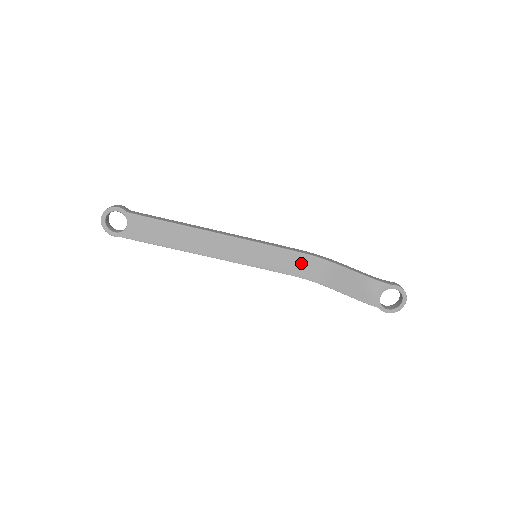
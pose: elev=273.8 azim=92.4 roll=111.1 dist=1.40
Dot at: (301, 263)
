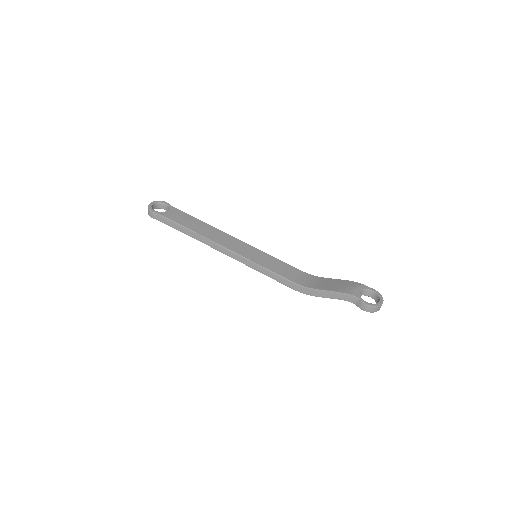
Dot at: (291, 272)
